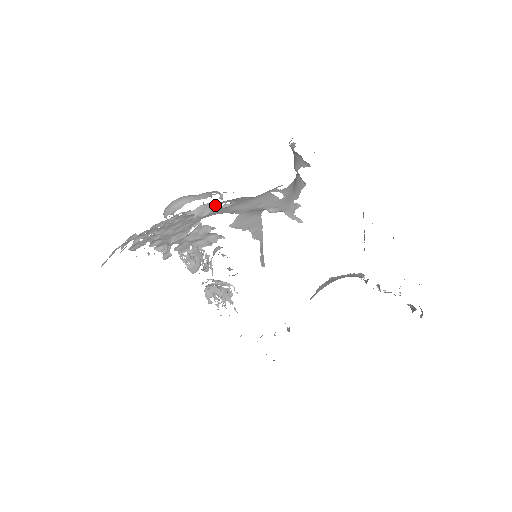
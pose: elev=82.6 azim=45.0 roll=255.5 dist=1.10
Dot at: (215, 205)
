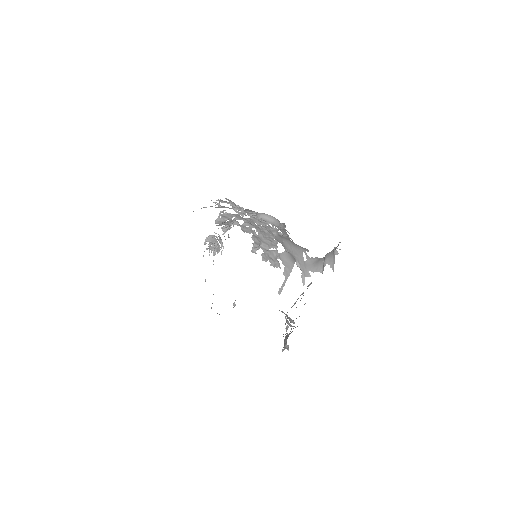
Dot at: occluded
